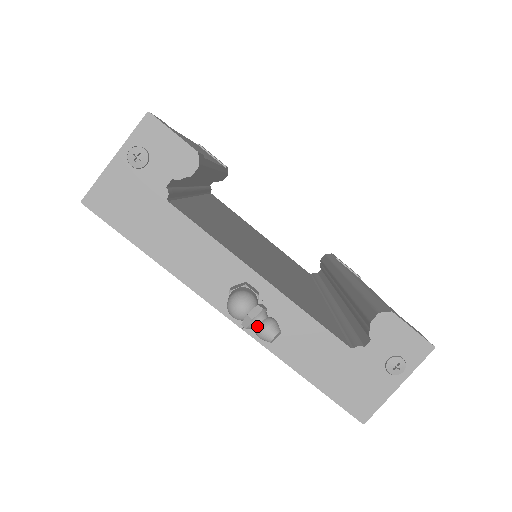
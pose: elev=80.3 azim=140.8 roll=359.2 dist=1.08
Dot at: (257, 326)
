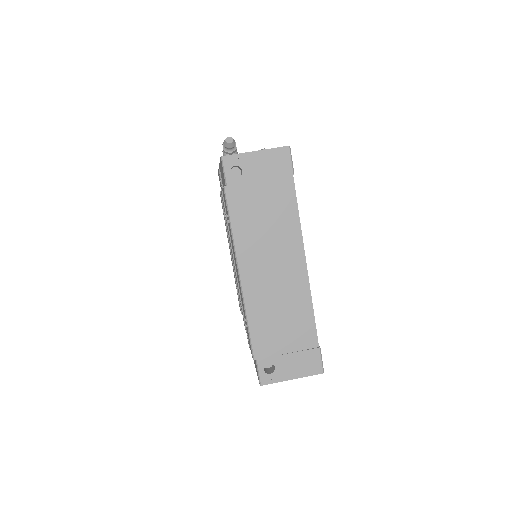
Dot at: occluded
